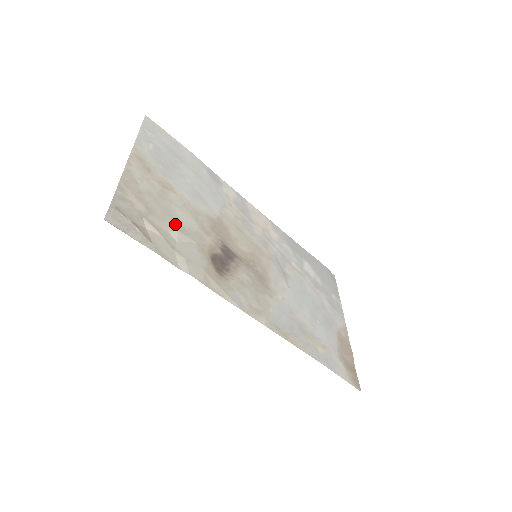
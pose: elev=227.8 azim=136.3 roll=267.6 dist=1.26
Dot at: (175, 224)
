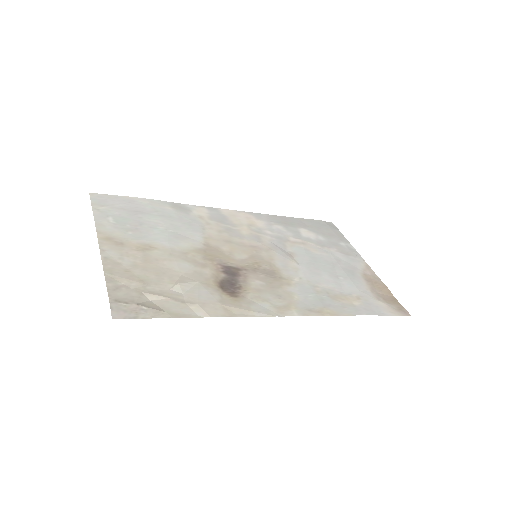
Dot at: (172, 278)
